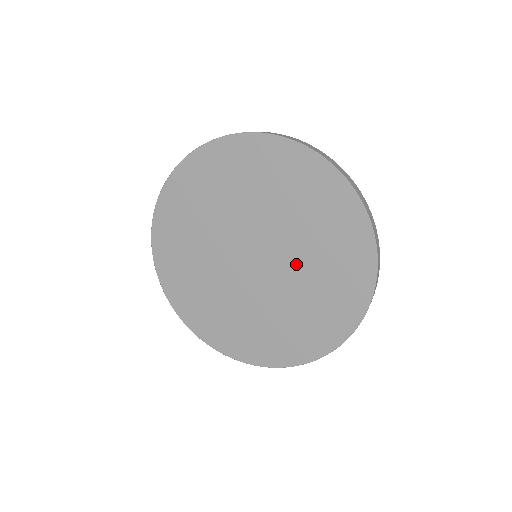
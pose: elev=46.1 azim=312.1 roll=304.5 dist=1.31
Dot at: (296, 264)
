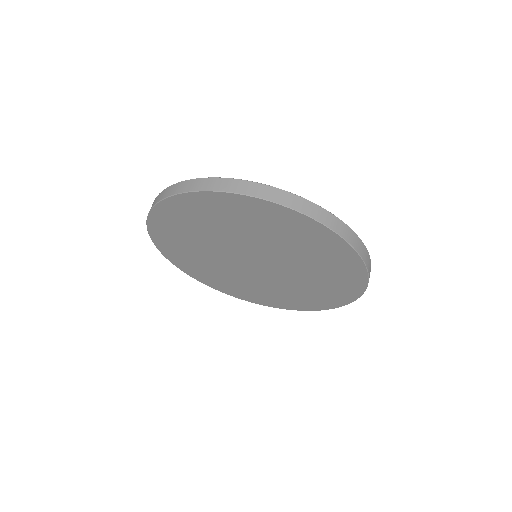
Dot at: (288, 259)
